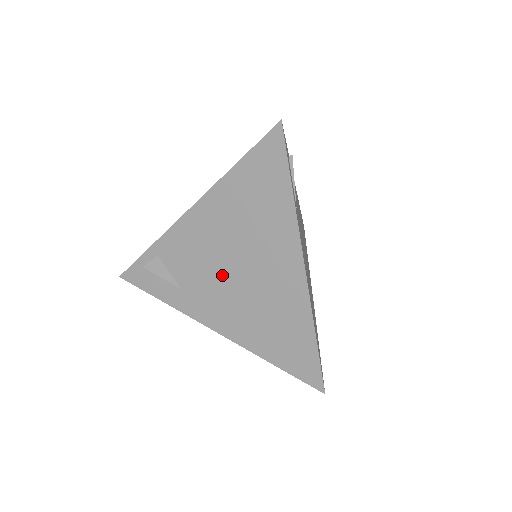
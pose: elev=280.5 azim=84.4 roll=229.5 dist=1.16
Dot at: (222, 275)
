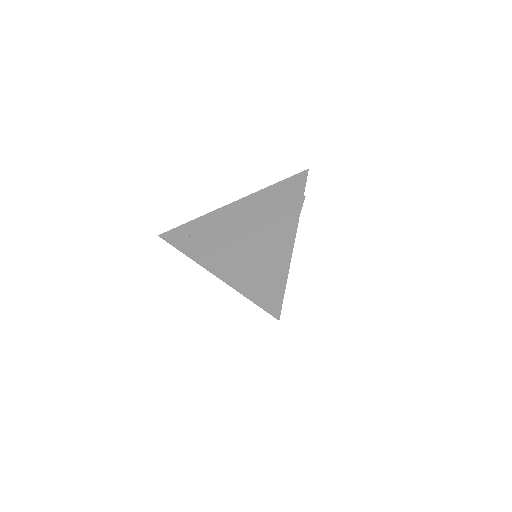
Dot at: (237, 238)
